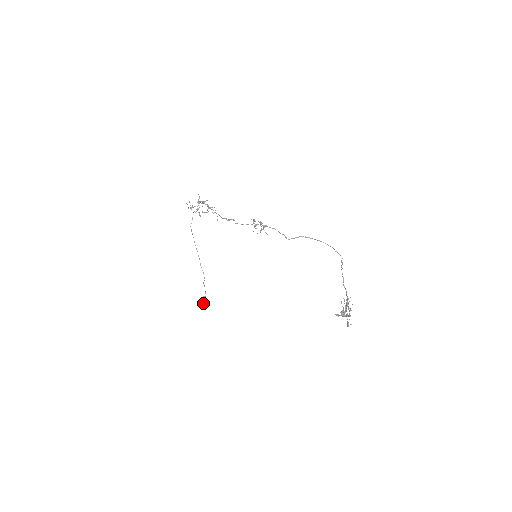
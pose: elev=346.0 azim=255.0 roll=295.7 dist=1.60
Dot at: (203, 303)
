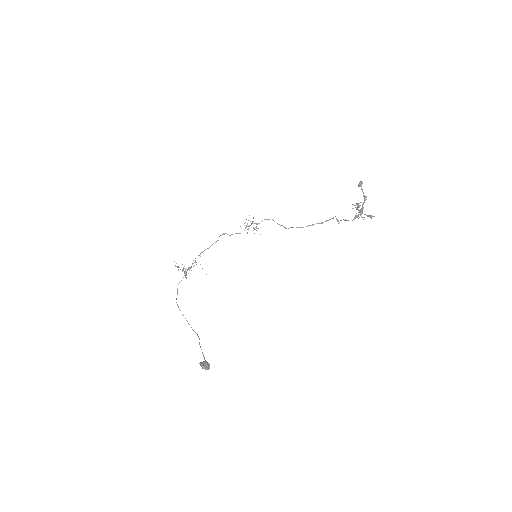
Dot at: (203, 364)
